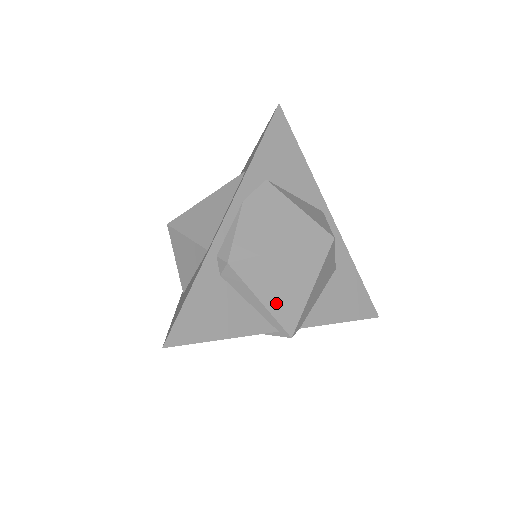
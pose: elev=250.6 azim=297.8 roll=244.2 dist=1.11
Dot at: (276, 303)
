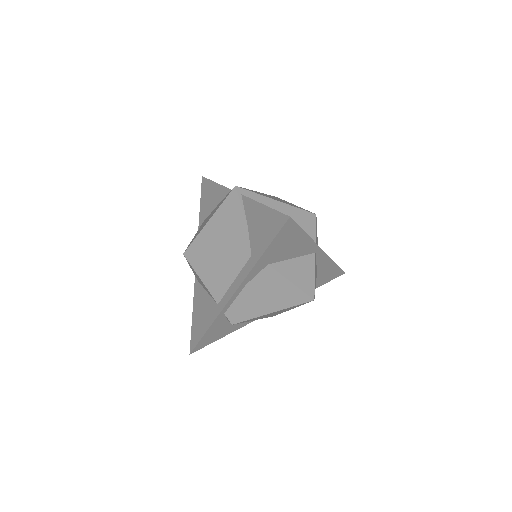
Dot at: (265, 317)
